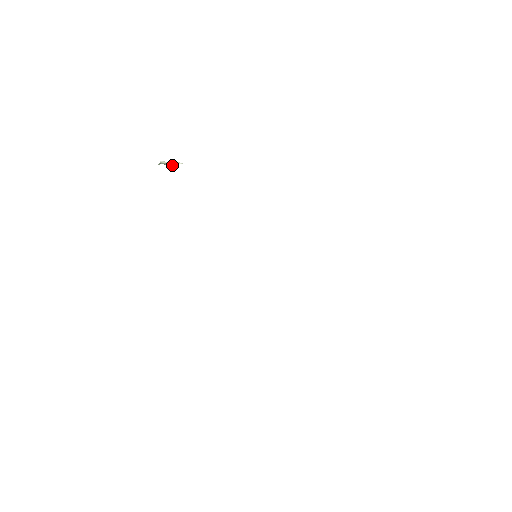
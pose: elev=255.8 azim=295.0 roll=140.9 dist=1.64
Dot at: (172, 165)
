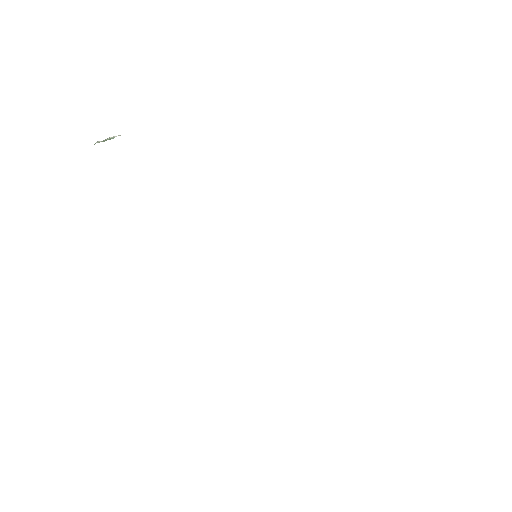
Dot at: (106, 140)
